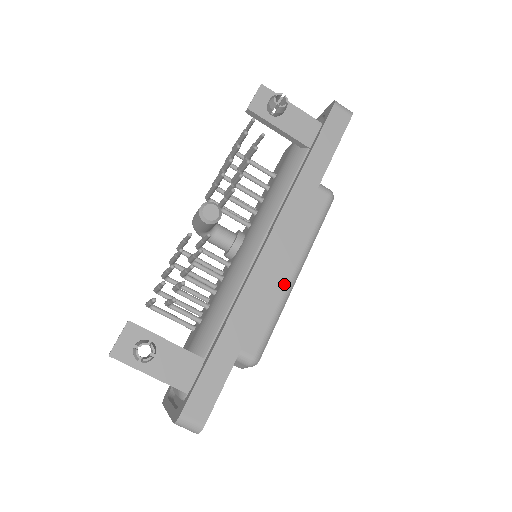
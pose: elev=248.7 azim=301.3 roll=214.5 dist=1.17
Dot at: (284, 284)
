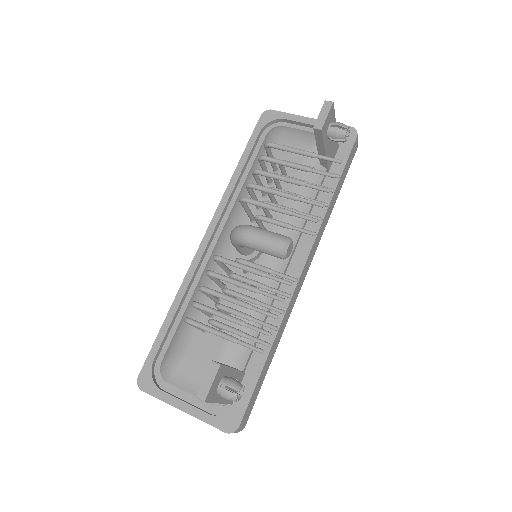
Dot at: occluded
